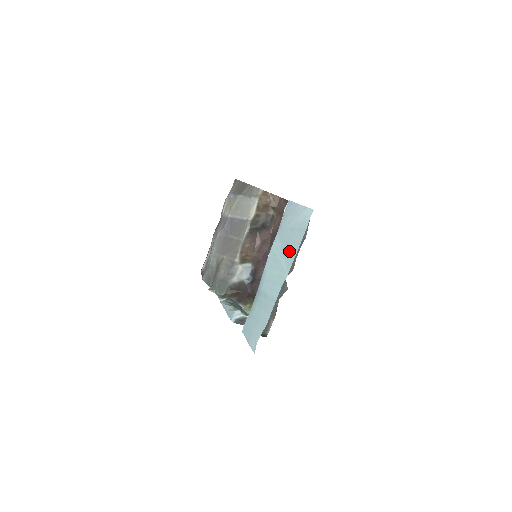
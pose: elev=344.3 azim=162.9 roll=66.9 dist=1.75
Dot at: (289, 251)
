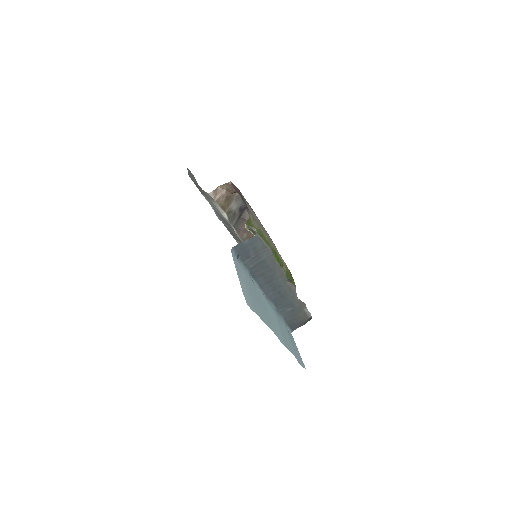
Dot at: (263, 313)
